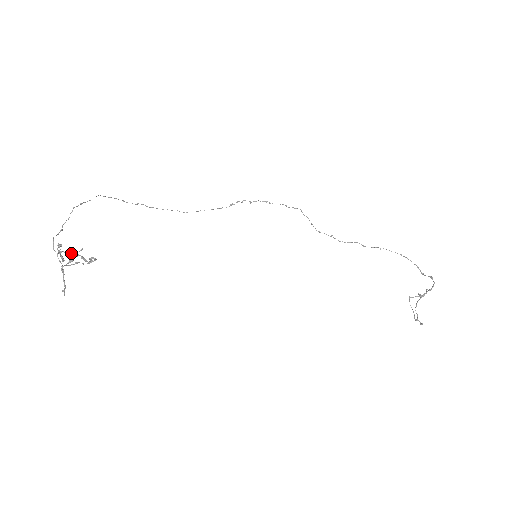
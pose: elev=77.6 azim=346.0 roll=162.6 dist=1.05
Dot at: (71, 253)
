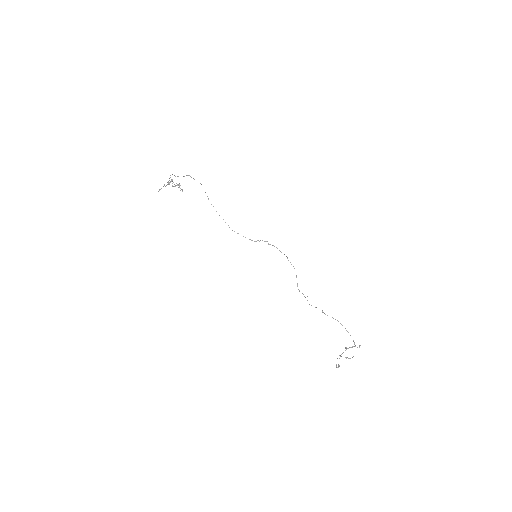
Dot at: (174, 184)
